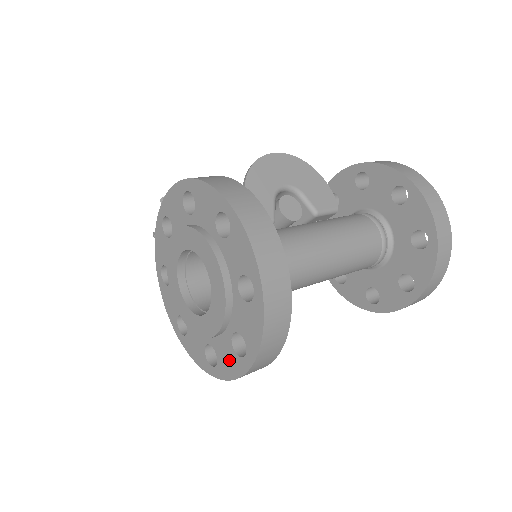
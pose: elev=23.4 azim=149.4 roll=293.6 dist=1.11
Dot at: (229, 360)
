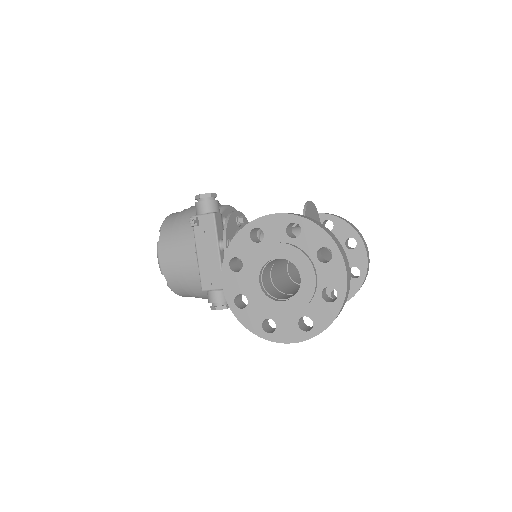
Dot at: (290, 331)
